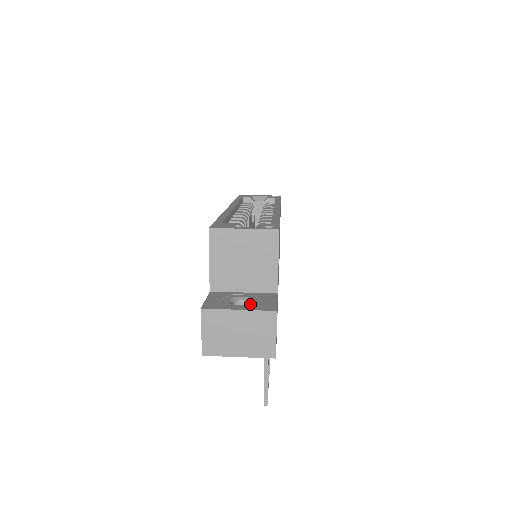
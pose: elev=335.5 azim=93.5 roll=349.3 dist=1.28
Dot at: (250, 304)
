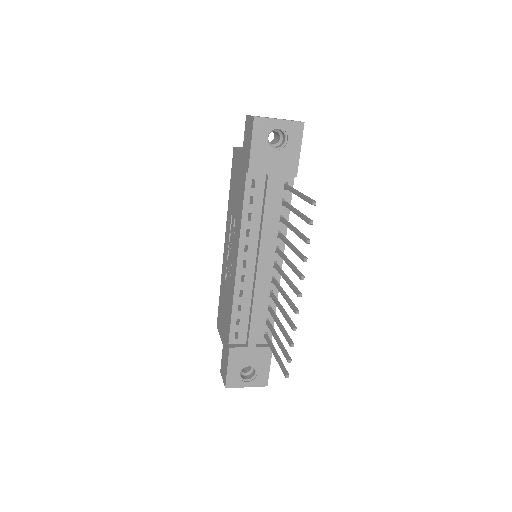
Dot at: occluded
